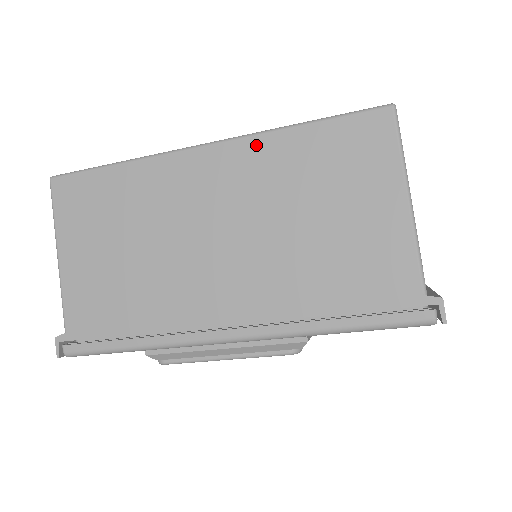
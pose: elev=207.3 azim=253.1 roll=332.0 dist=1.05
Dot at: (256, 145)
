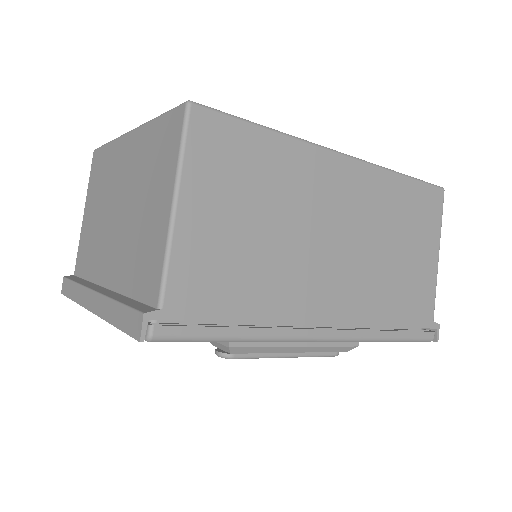
Dot at: (378, 176)
